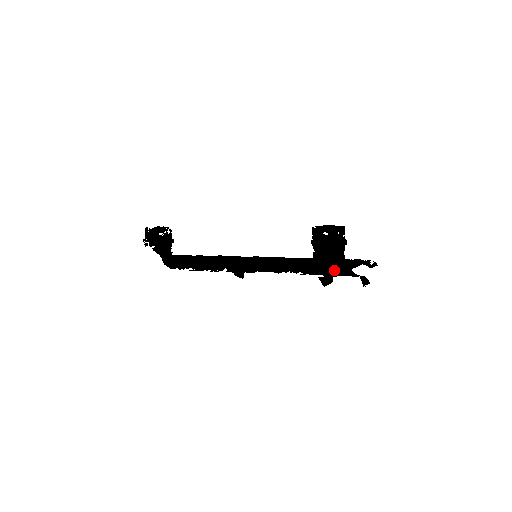
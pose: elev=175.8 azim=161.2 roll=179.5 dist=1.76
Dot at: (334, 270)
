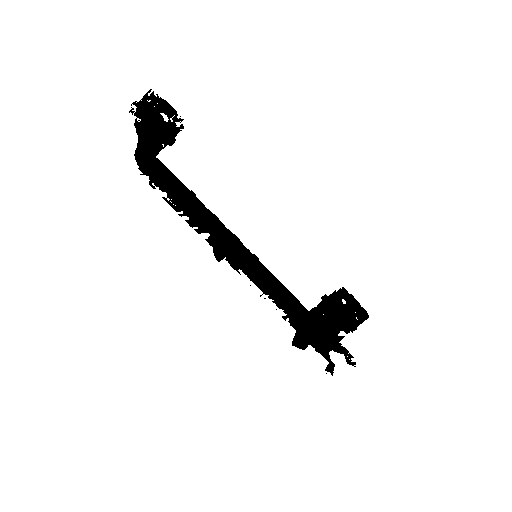
Dot at: (315, 337)
